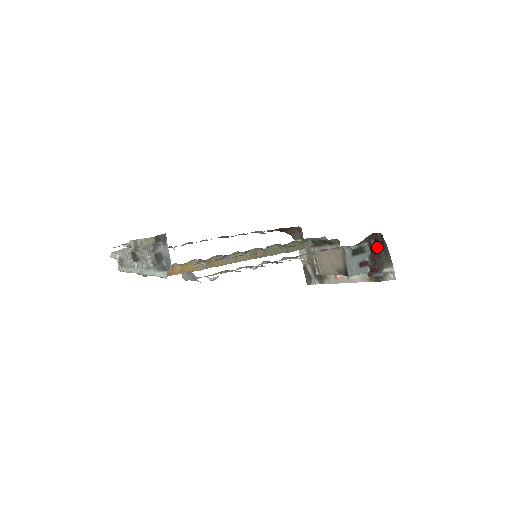
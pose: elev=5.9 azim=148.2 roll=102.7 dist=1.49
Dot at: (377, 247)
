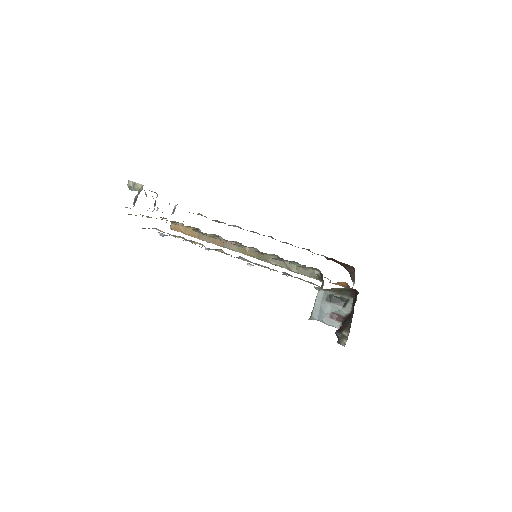
Dot at: (353, 306)
